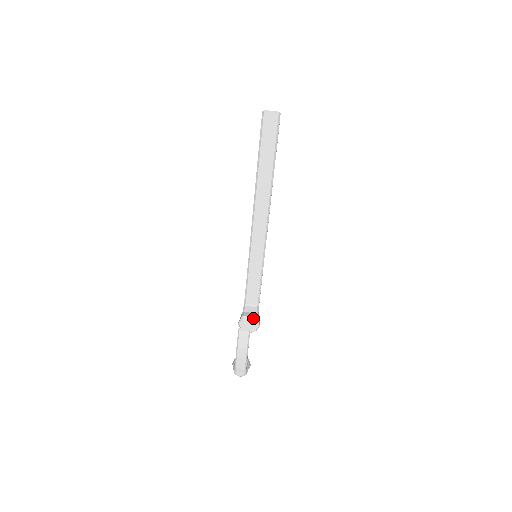
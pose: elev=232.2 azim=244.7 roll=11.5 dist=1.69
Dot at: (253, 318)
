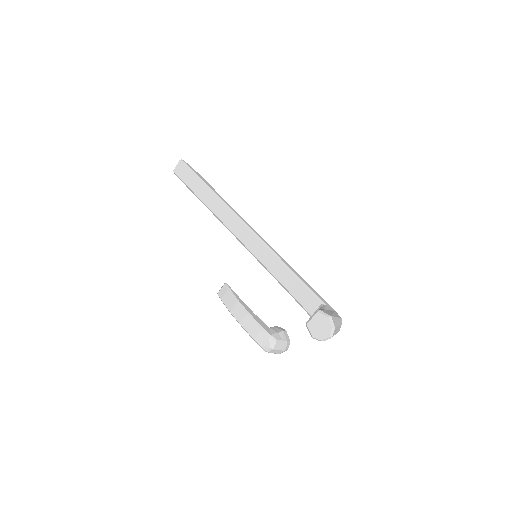
Dot at: (314, 314)
